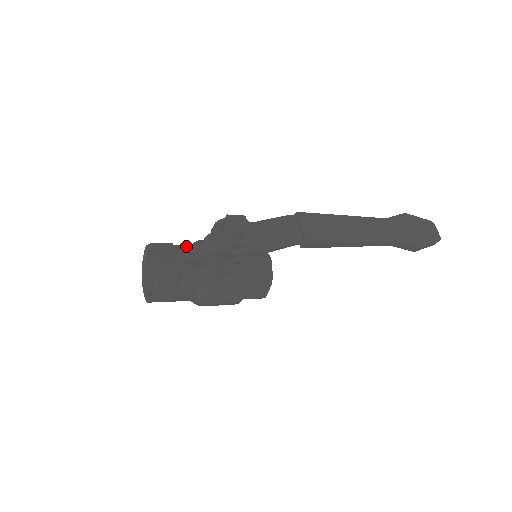
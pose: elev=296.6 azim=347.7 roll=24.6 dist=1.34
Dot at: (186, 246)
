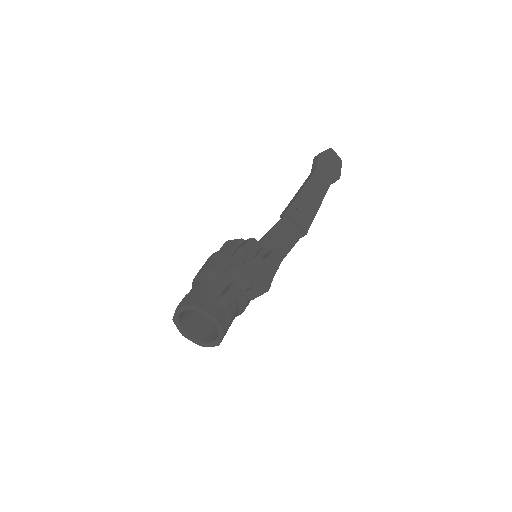
Dot at: (211, 286)
